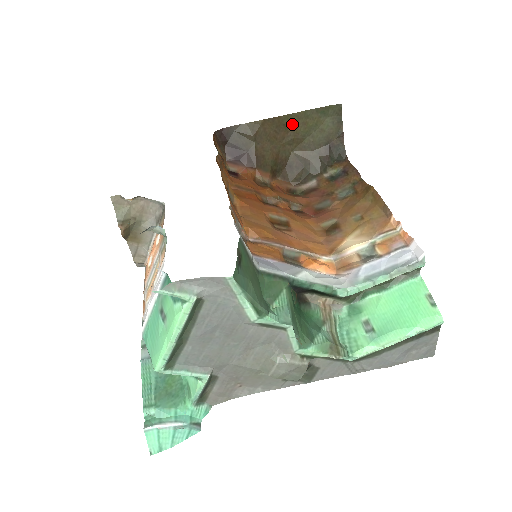
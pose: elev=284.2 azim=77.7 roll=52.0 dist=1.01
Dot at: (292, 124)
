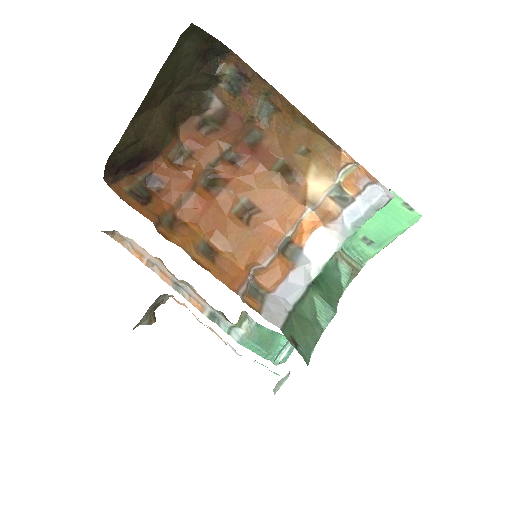
Dot at: (156, 88)
